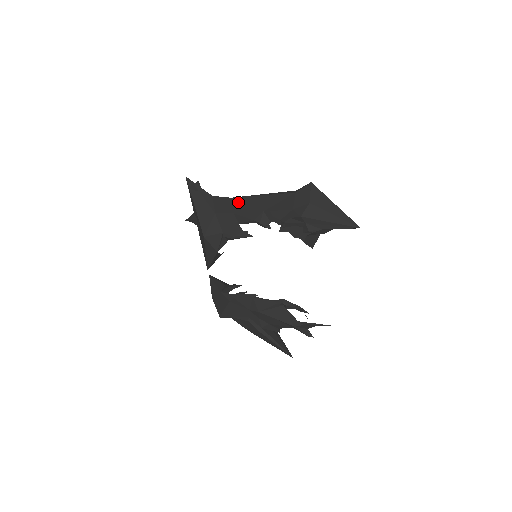
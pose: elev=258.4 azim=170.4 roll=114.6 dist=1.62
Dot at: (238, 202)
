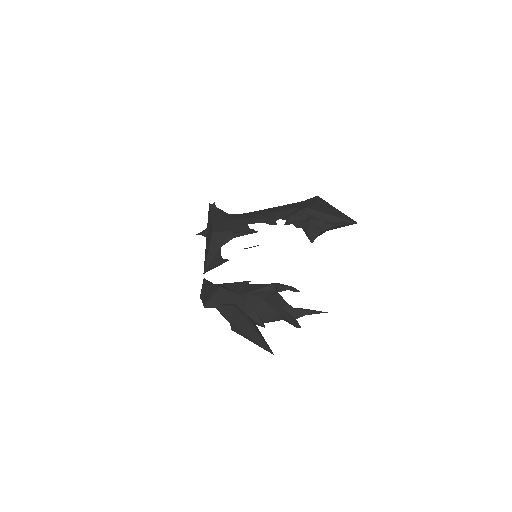
Dot at: (251, 214)
